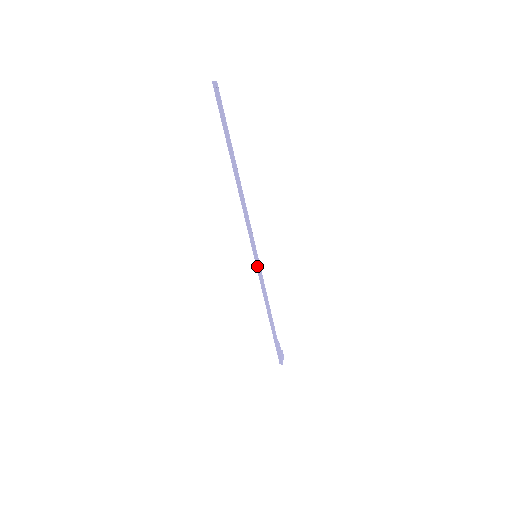
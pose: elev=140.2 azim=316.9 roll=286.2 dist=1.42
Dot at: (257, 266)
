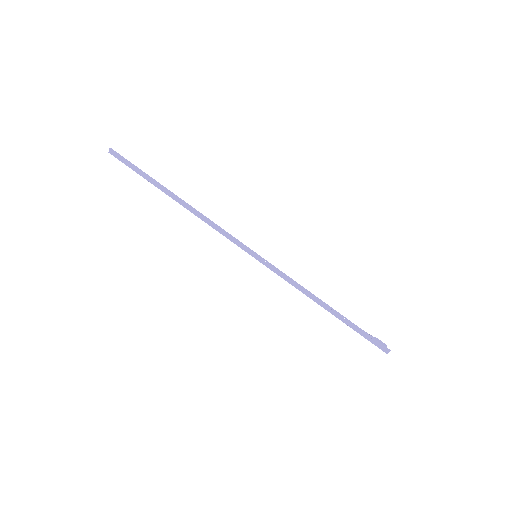
Dot at: (265, 265)
